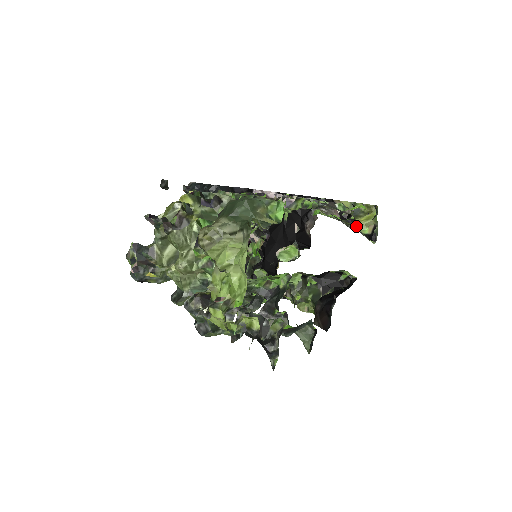
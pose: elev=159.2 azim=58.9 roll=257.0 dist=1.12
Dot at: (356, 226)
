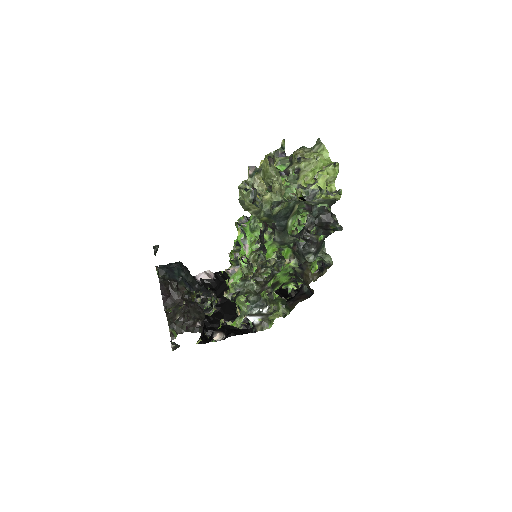
Dot at: occluded
